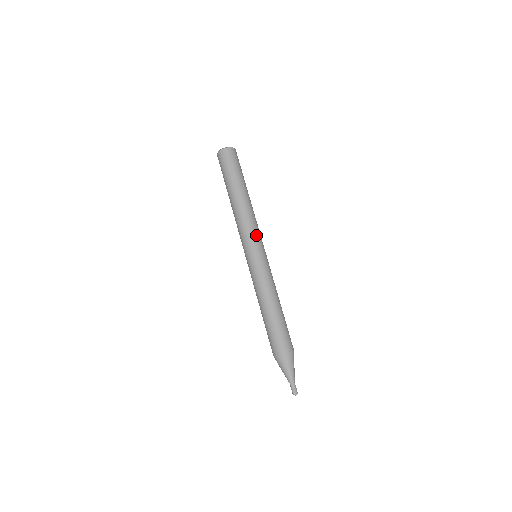
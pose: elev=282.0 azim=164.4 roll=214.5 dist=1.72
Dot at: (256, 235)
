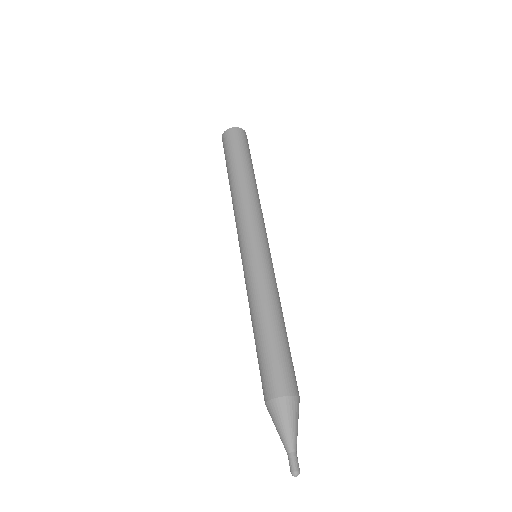
Dot at: (265, 230)
